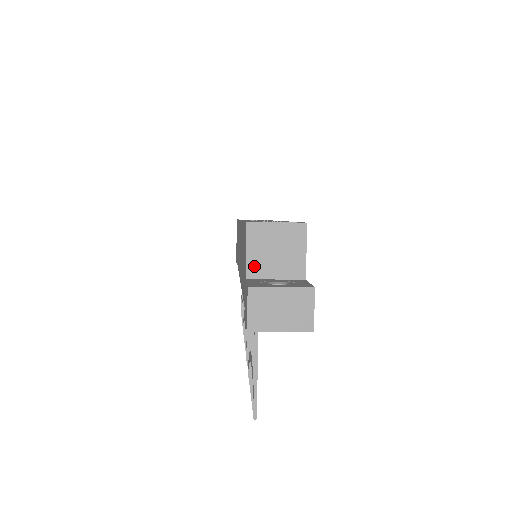
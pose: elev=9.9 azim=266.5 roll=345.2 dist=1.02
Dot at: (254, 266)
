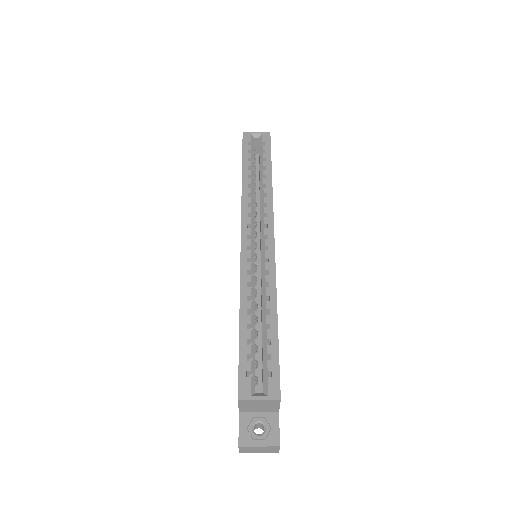
Dot at: (244, 410)
